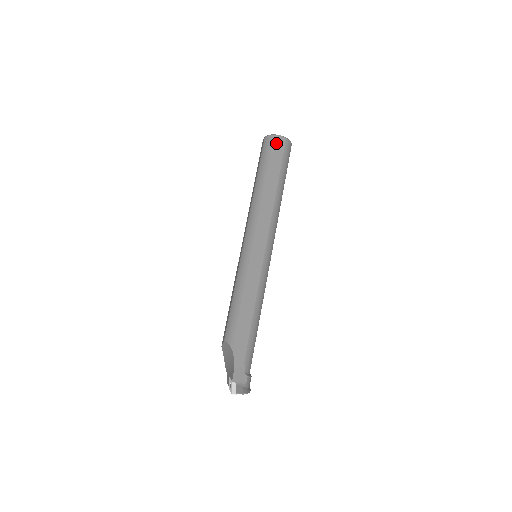
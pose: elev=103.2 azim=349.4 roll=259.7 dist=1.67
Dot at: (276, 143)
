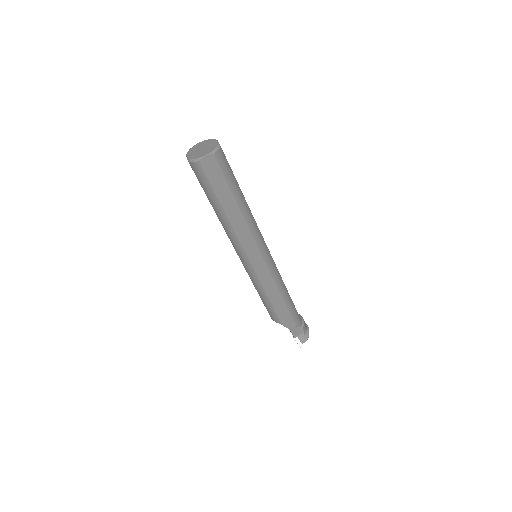
Dot at: (207, 168)
